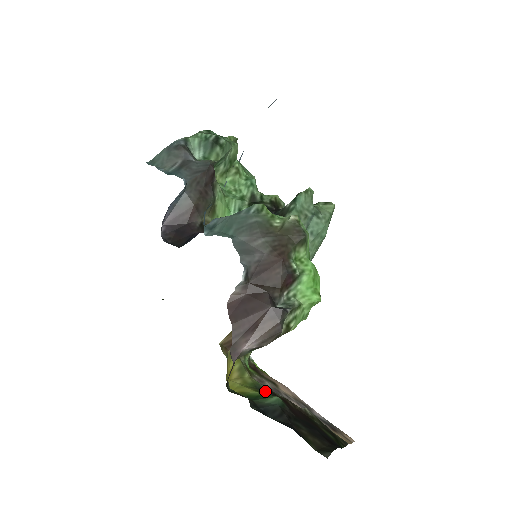
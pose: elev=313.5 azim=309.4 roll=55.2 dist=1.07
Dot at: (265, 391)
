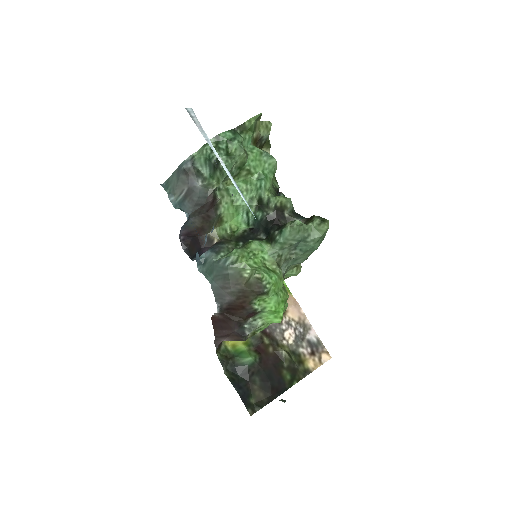
Dot at: (256, 339)
